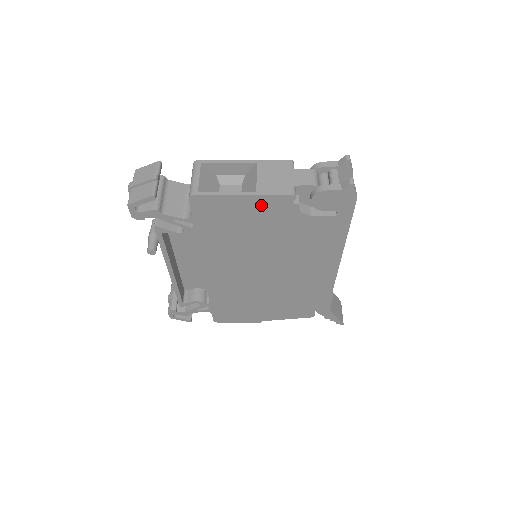
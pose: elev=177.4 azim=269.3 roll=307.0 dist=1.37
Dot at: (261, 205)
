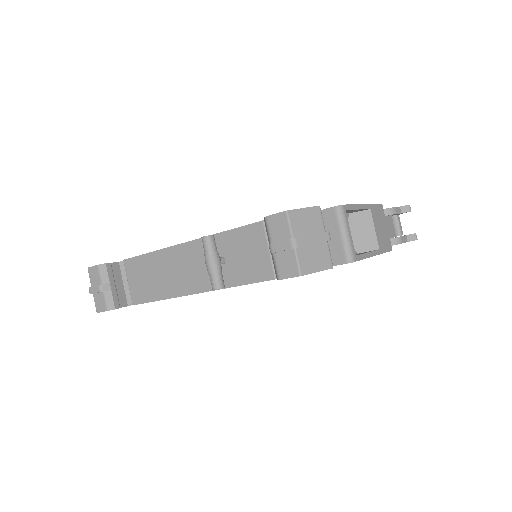
Dot at: occluded
